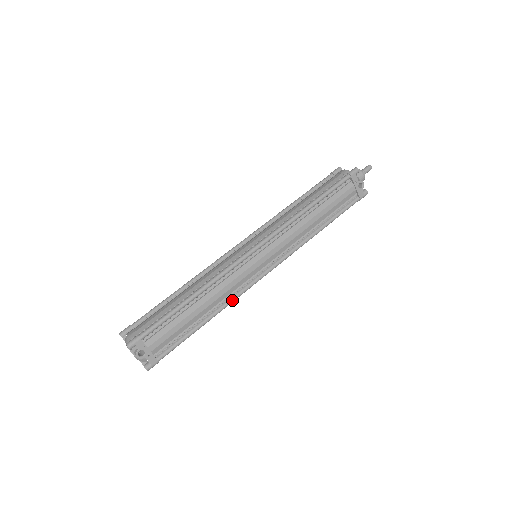
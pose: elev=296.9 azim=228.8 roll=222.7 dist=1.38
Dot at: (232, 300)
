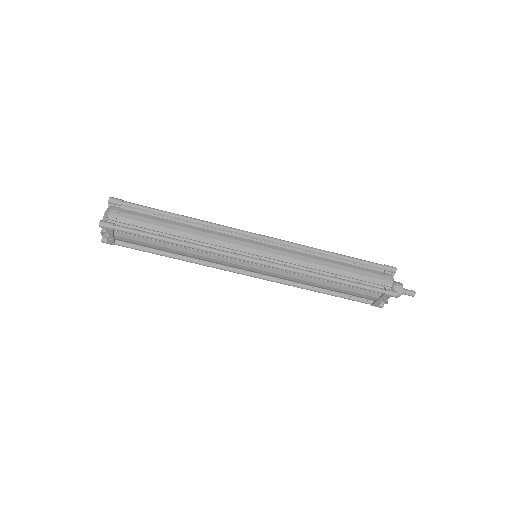
Dot at: (203, 265)
